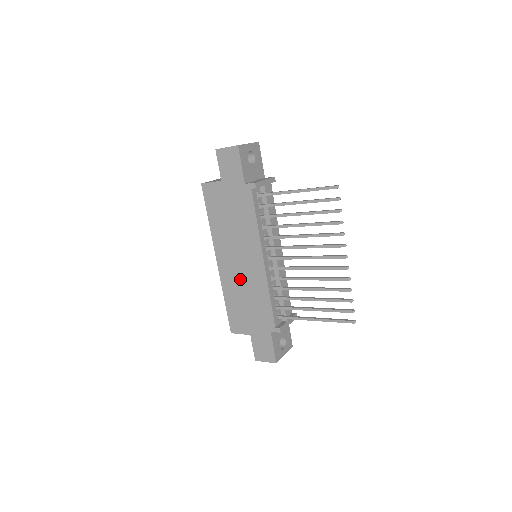
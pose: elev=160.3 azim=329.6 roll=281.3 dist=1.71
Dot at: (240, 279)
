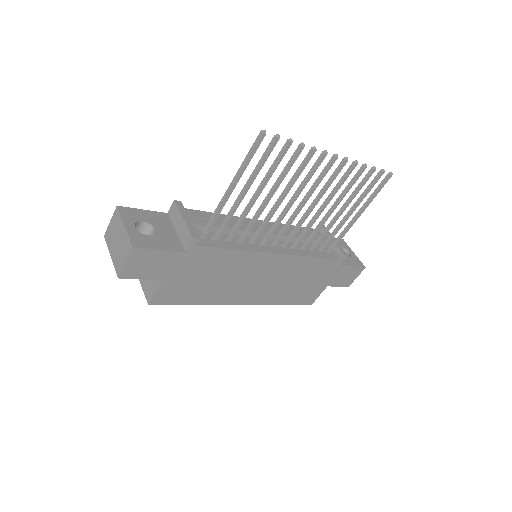
Dot at: (276, 284)
